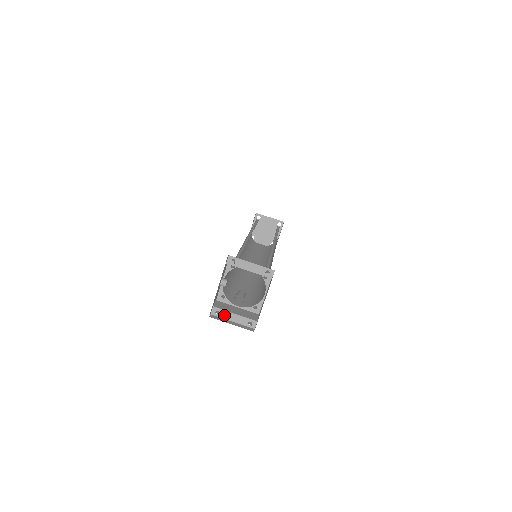
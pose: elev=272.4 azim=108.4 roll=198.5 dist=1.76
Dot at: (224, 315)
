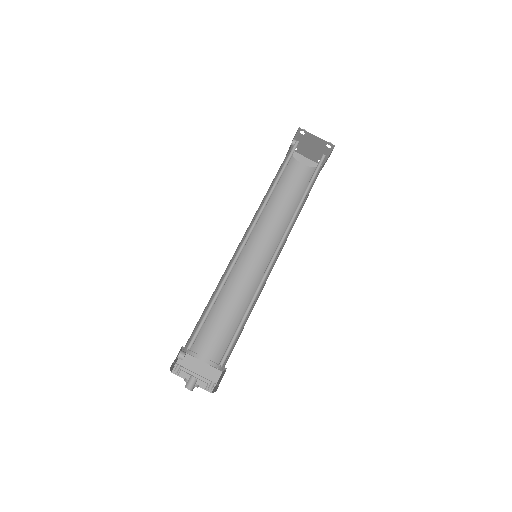
Dot at: (186, 372)
